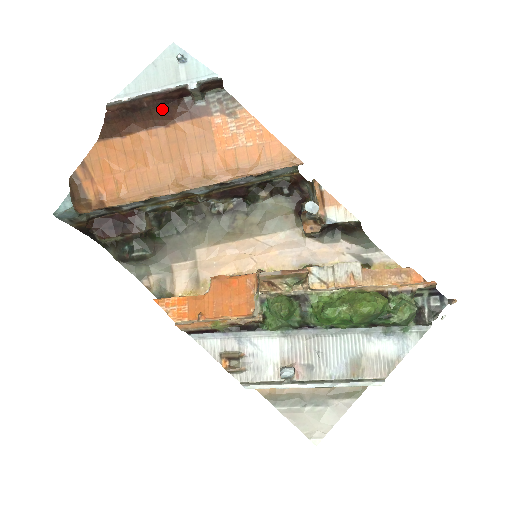
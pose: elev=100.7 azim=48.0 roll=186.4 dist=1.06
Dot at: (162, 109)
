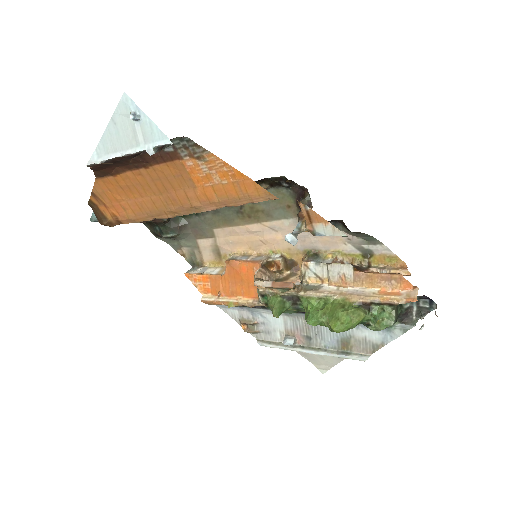
Dot at: (135, 159)
